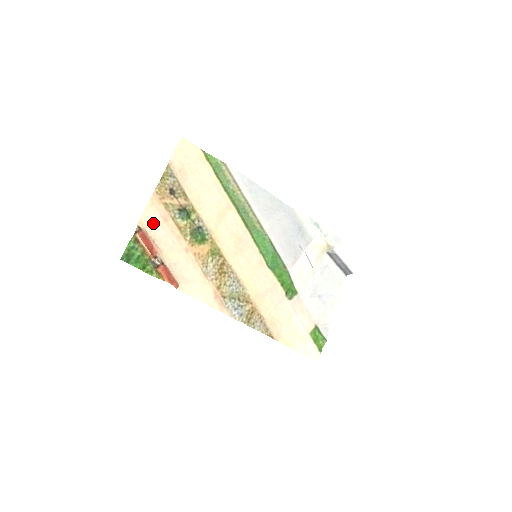
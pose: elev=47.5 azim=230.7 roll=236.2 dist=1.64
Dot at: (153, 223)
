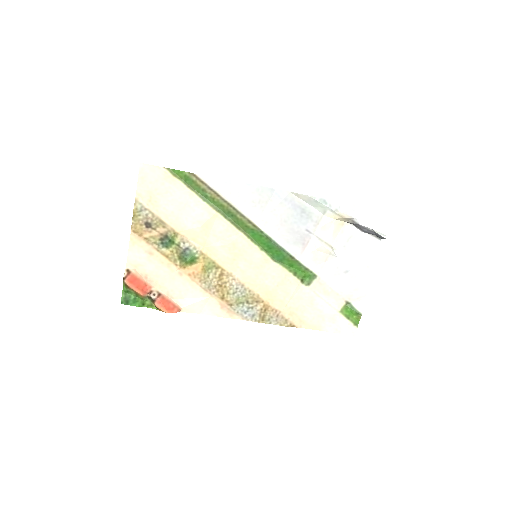
Dot at: (140, 261)
